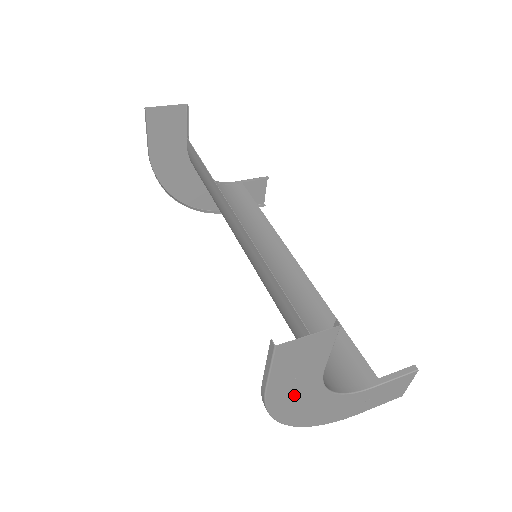
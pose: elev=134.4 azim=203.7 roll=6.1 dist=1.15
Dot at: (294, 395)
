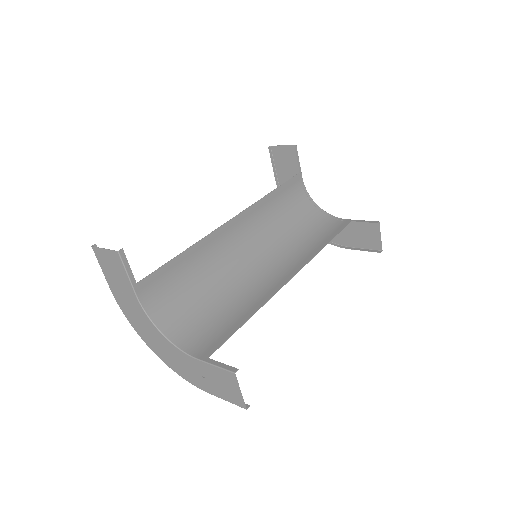
Dot at: (131, 309)
